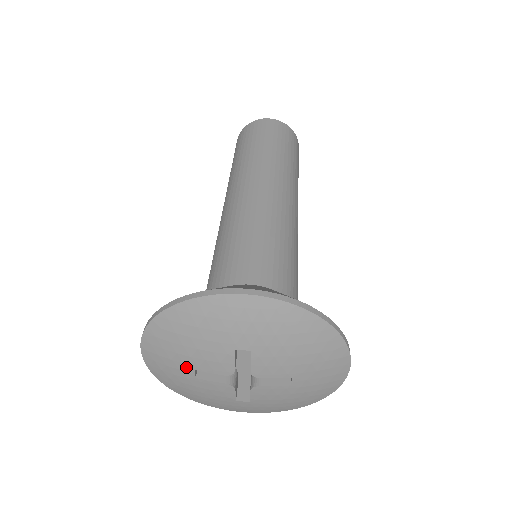
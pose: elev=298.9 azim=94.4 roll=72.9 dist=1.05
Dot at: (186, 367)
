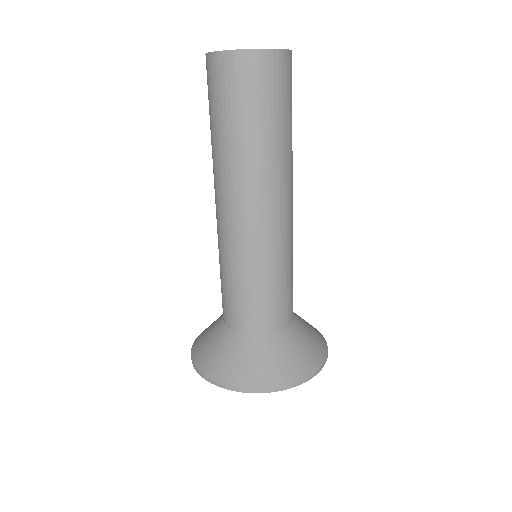
Dot at: occluded
